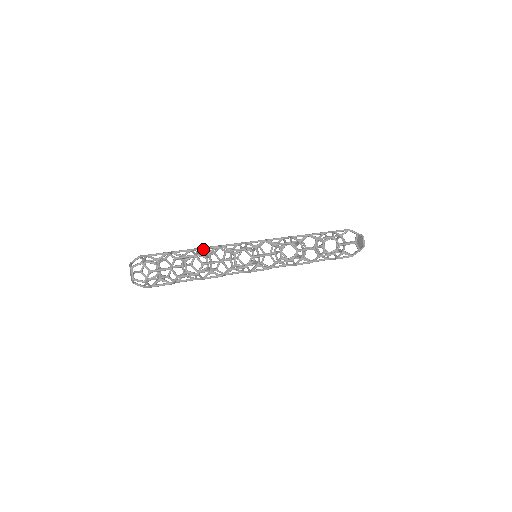
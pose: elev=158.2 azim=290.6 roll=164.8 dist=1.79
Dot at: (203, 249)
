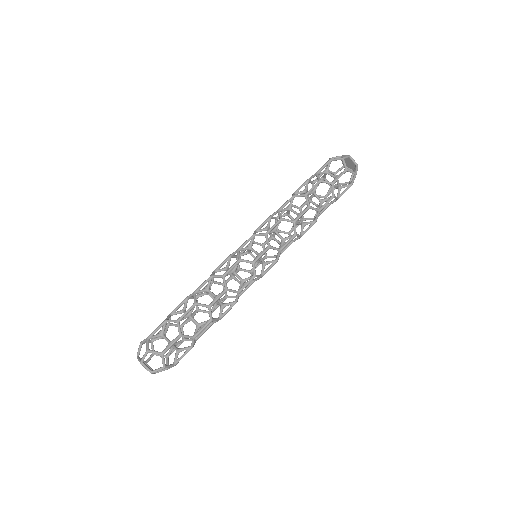
Dot at: (199, 290)
